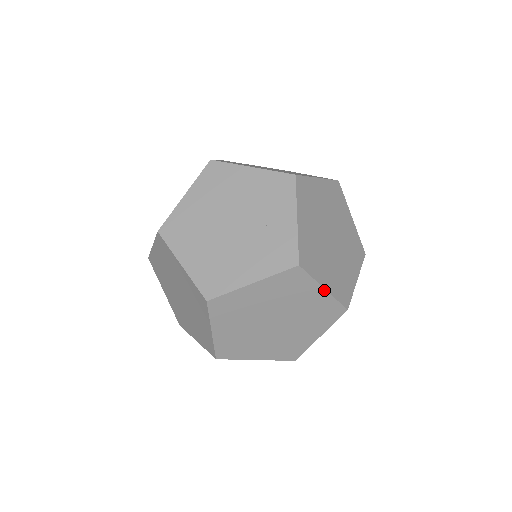
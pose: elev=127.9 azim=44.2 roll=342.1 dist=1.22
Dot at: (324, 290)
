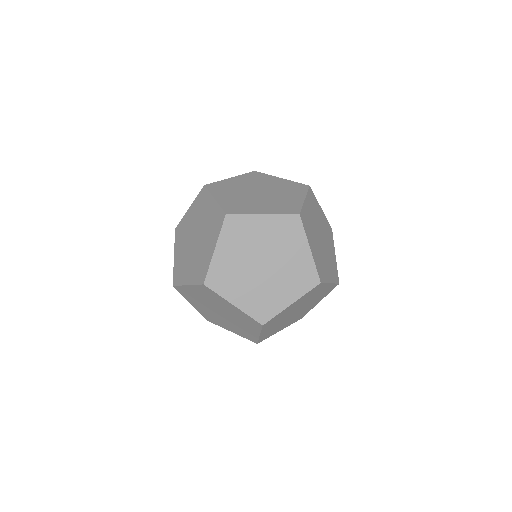
Dot at: (330, 284)
